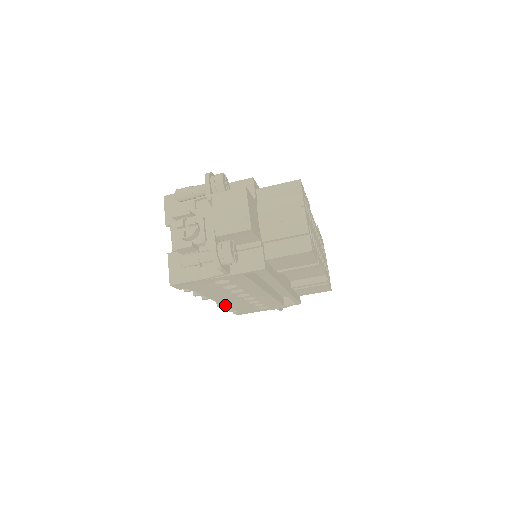
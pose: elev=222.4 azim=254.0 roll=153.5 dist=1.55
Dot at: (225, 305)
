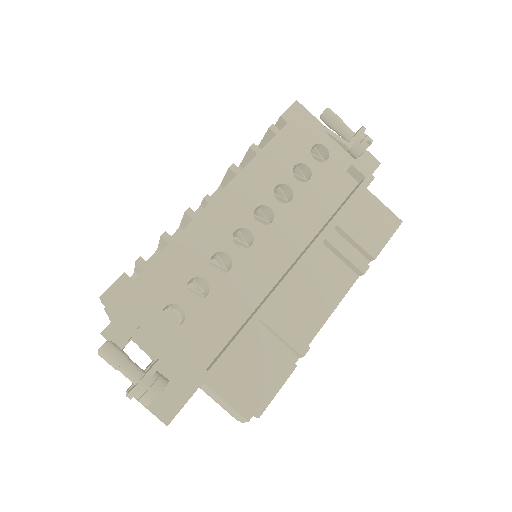
Dot at: (194, 221)
